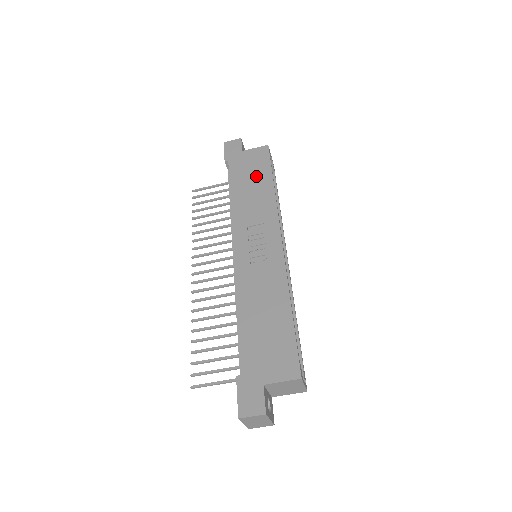
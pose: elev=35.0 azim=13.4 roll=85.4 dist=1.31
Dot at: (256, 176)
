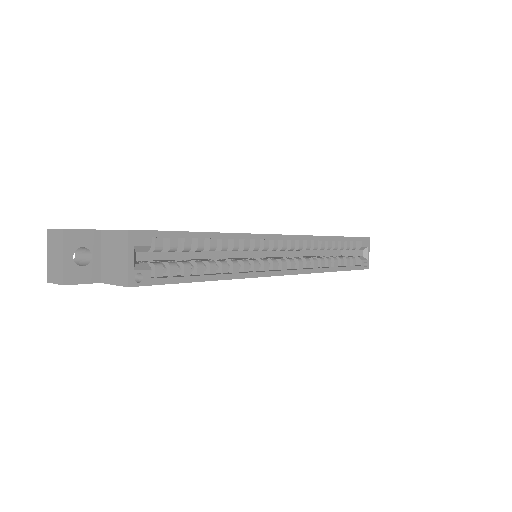
Dot at: occluded
